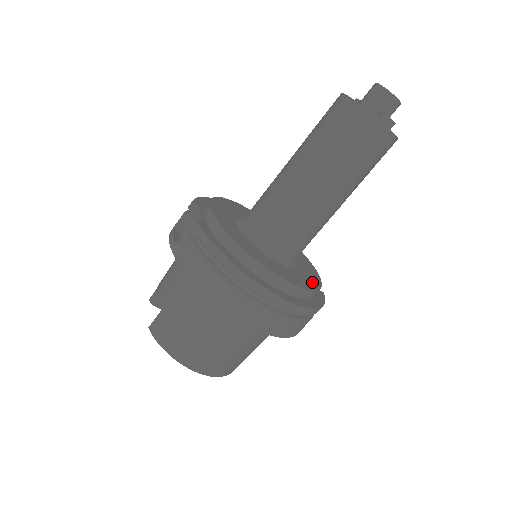
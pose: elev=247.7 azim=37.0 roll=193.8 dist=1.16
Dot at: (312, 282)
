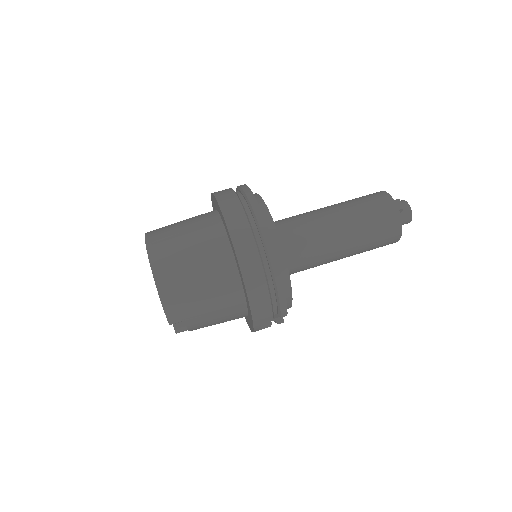
Dot at: occluded
